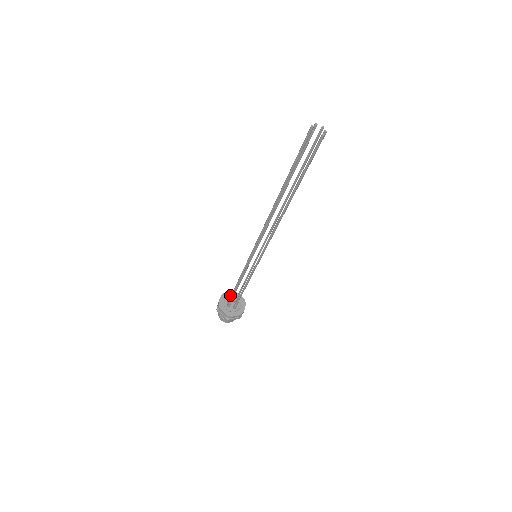
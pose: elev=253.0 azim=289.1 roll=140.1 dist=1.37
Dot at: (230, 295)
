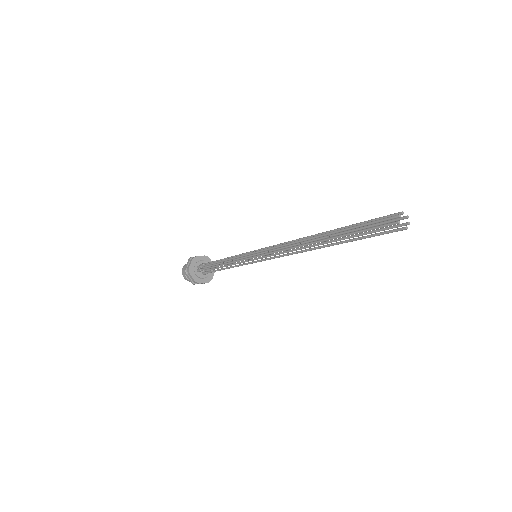
Dot at: (202, 259)
